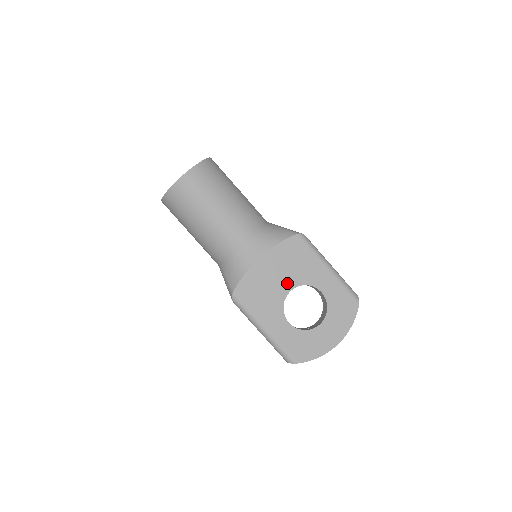
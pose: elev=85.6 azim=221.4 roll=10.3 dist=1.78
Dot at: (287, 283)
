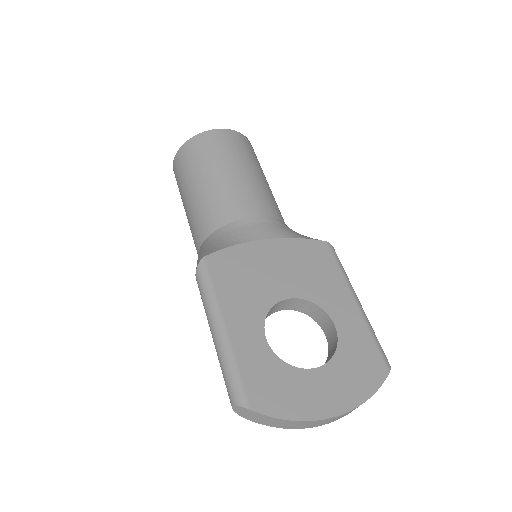
Dot at: (287, 286)
